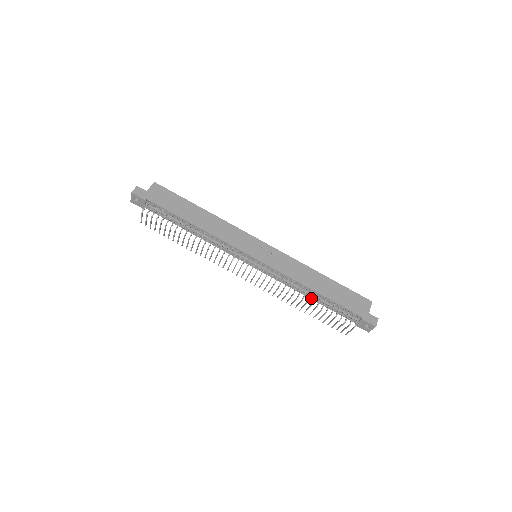
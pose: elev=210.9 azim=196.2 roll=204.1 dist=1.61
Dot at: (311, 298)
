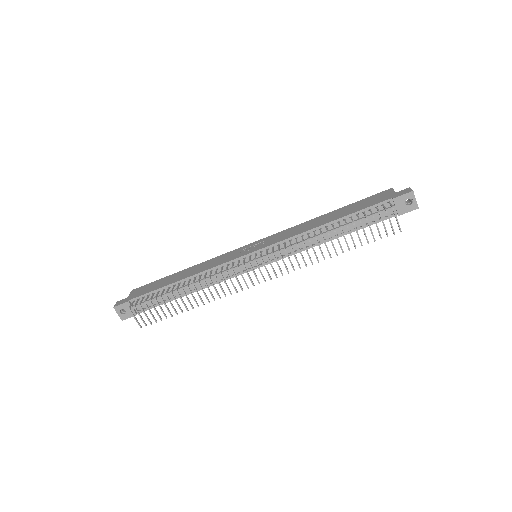
Dot at: (336, 237)
